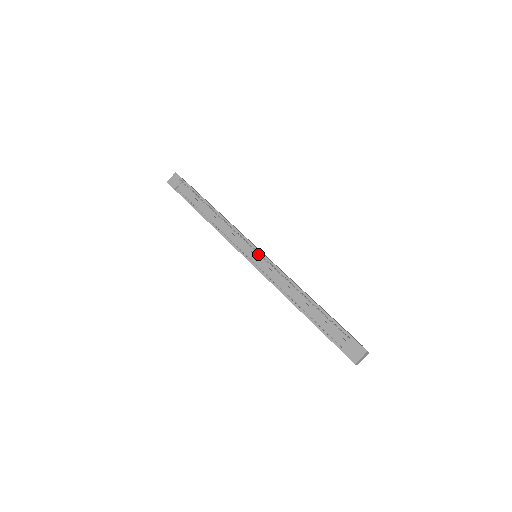
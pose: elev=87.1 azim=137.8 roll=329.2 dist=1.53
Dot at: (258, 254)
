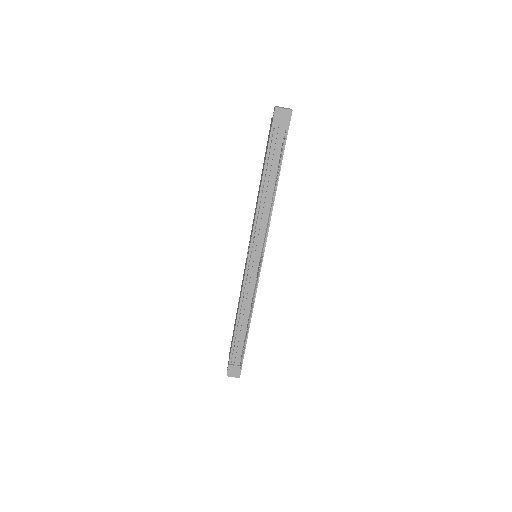
Dot at: (258, 265)
